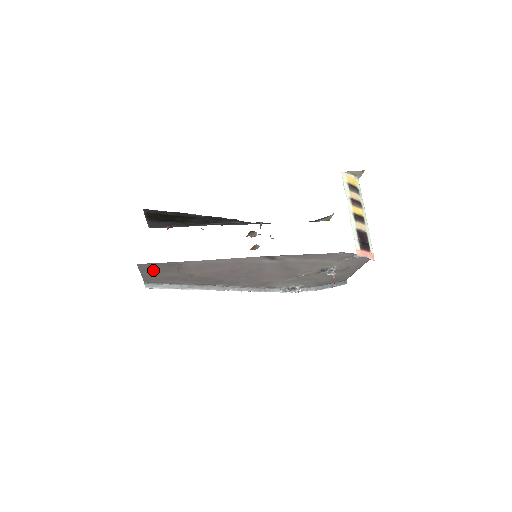
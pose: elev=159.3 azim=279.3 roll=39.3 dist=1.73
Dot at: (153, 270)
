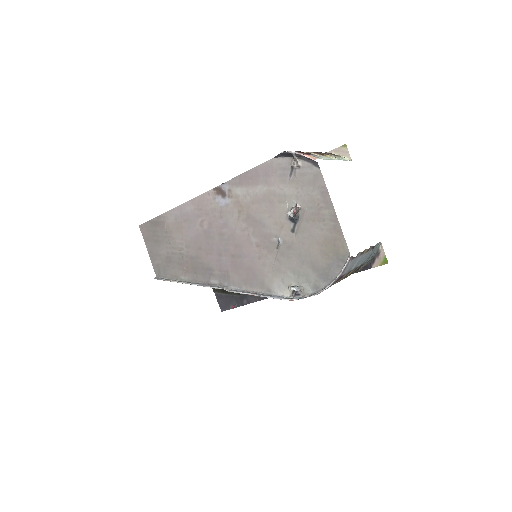
Dot at: (152, 240)
